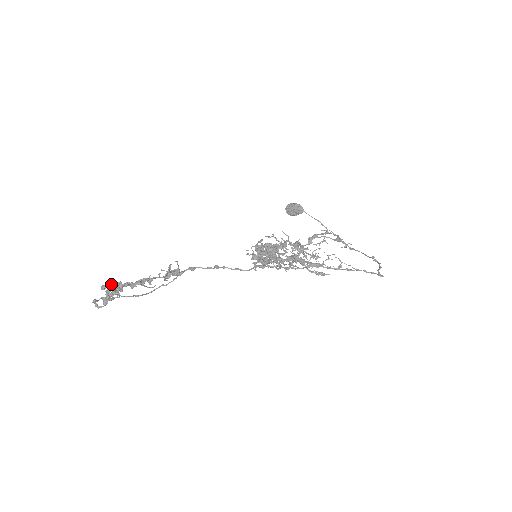
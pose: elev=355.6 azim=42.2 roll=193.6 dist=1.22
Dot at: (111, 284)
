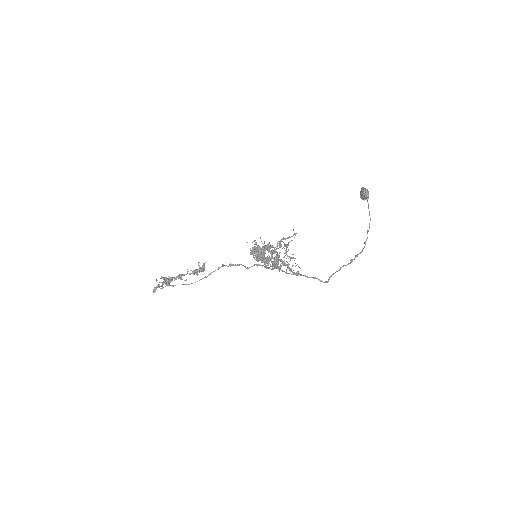
Dot at: (161, 278)
